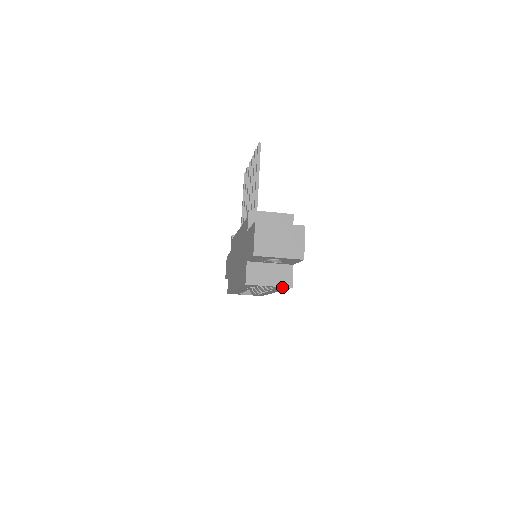
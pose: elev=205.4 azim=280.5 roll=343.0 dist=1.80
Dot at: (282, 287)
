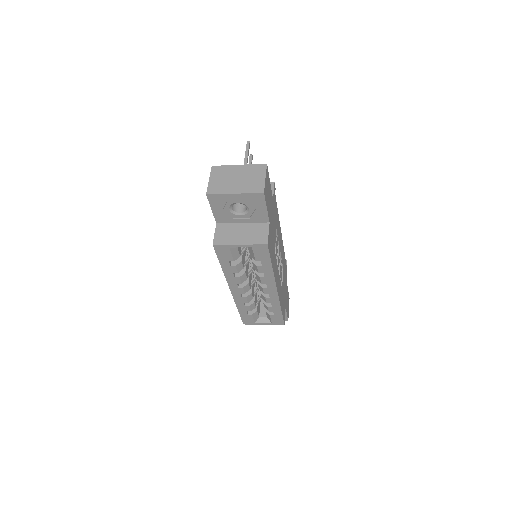
Dot at: (257, 247)
